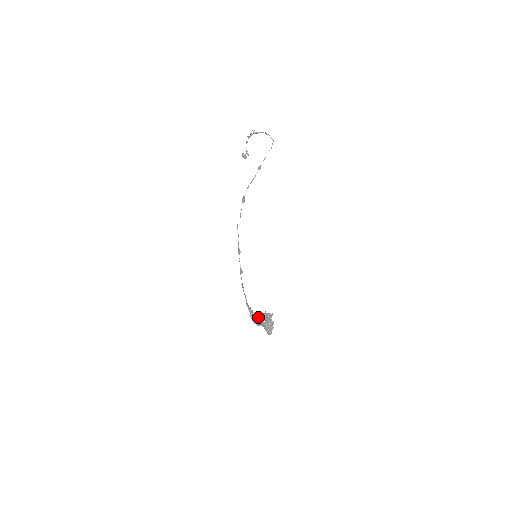
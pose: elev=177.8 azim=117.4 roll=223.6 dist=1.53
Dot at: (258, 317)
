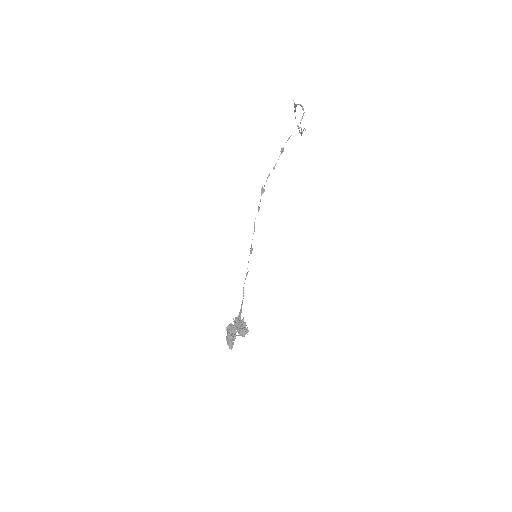
Dot at: (244, 326)
